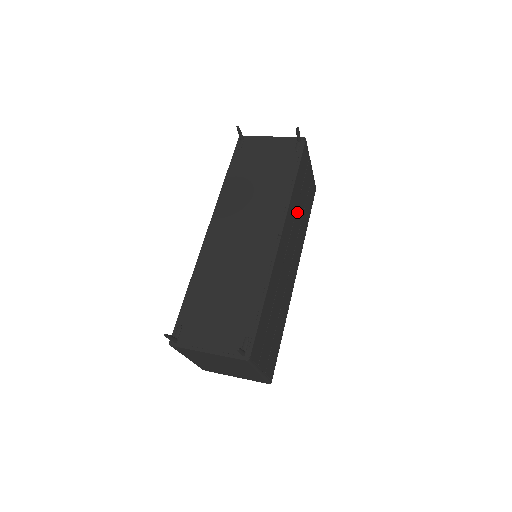
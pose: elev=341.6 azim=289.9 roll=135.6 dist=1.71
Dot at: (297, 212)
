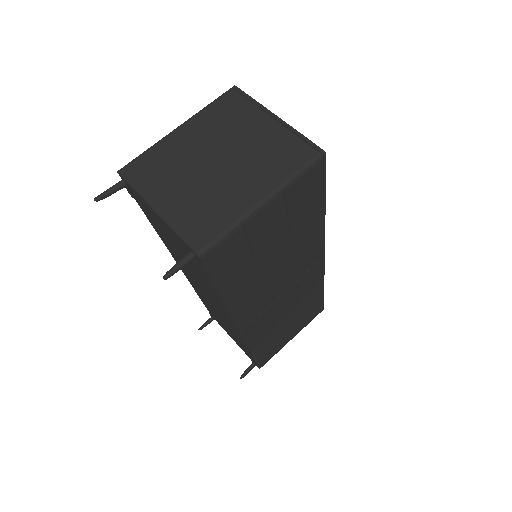
Dot at: (266, 274)
